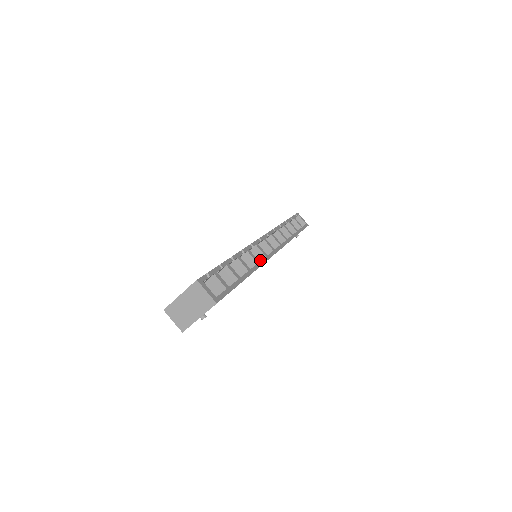
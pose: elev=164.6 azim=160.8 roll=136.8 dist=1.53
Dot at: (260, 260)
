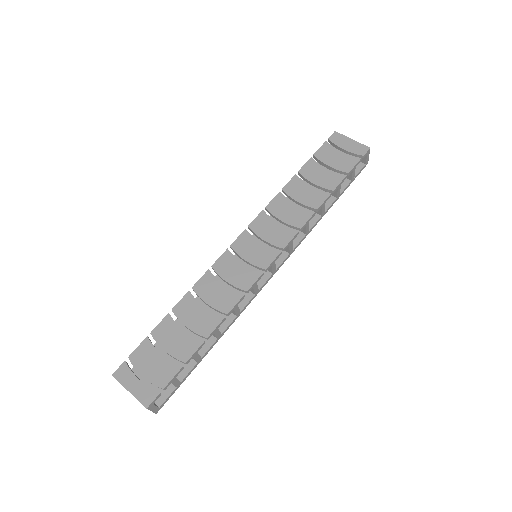
Dot at: occluded
